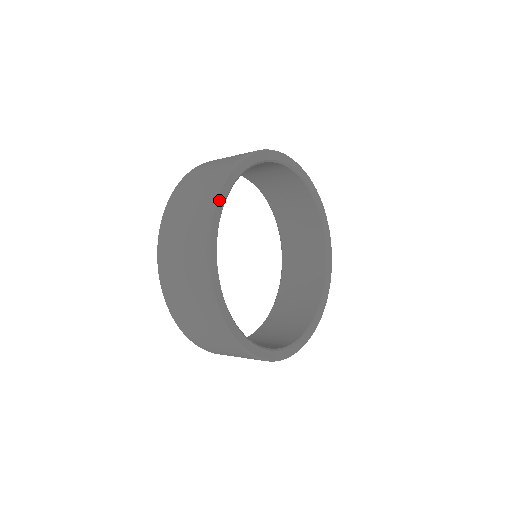
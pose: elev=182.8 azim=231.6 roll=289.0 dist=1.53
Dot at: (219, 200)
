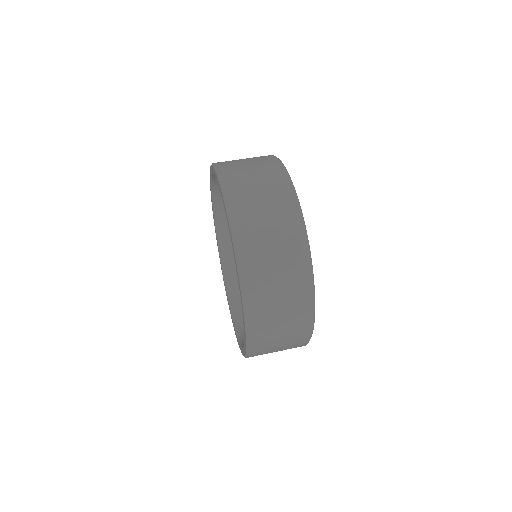
Dot at: (313, 324)
